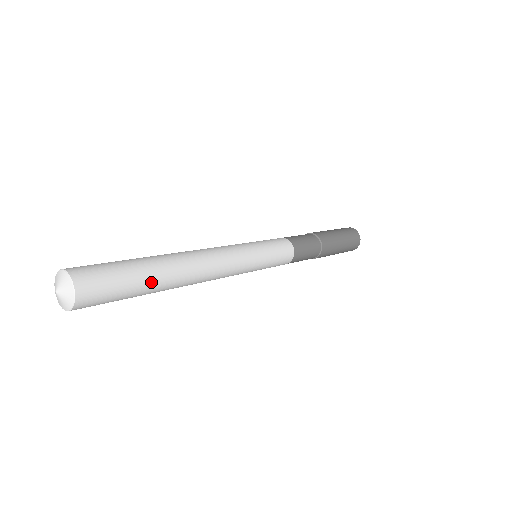
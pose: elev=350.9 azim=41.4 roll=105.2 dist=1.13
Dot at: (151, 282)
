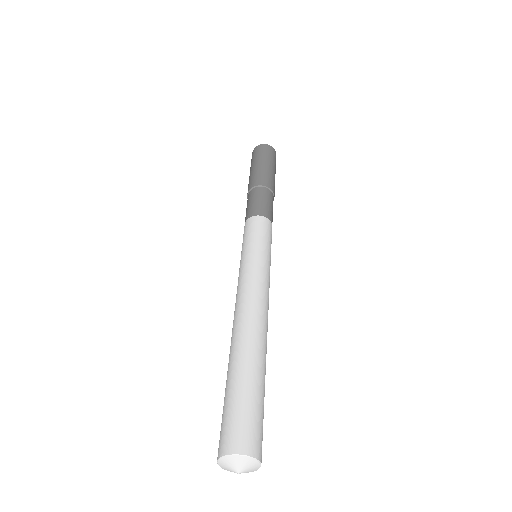
Dot at: (259, 375)
